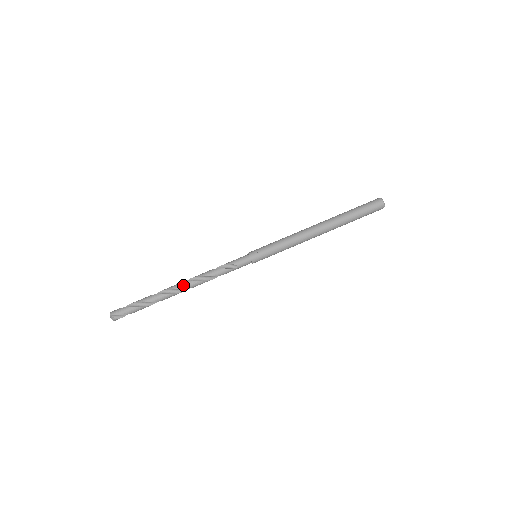
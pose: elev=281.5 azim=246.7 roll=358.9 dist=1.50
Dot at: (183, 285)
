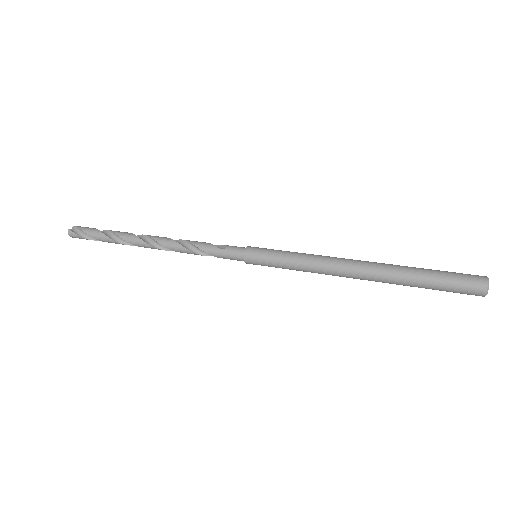
Dot at: (157, 236)
